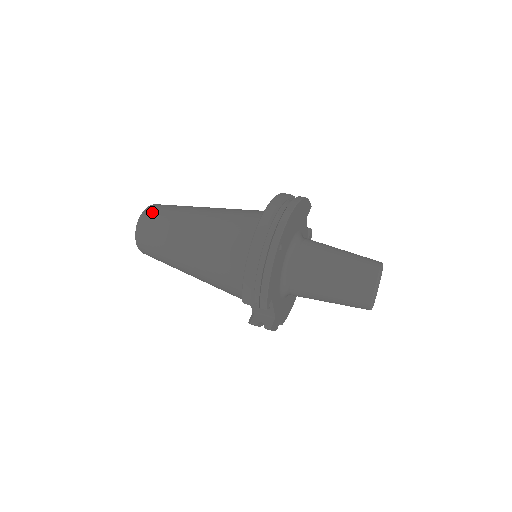
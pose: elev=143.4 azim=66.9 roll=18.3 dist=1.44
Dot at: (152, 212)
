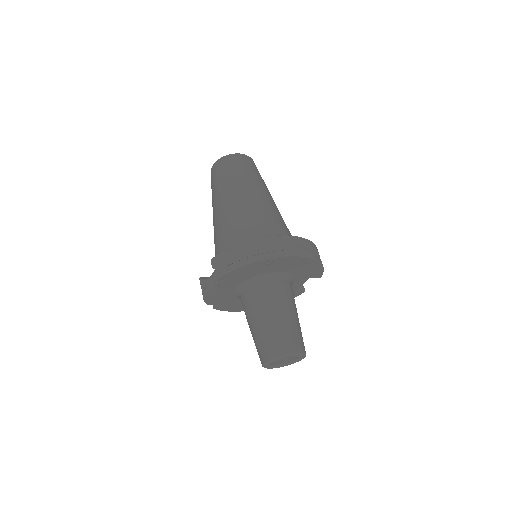
Dot at: (245, 160)
